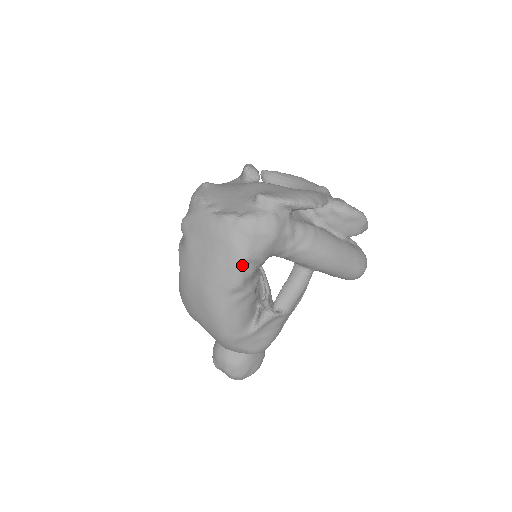
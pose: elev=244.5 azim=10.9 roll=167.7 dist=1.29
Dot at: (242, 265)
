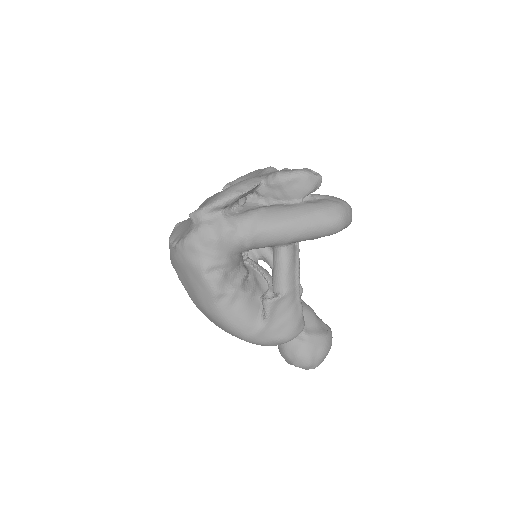
Dot at: (205, 276)
